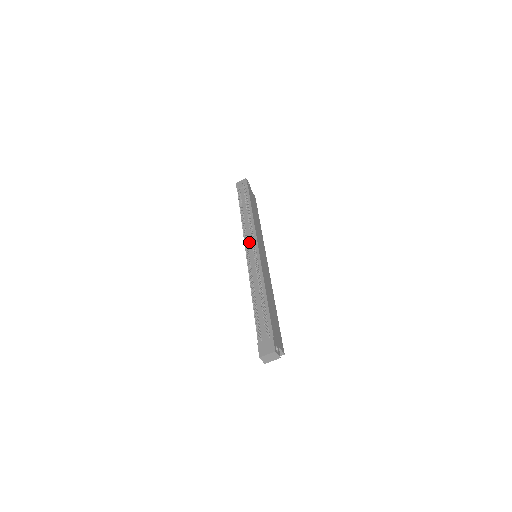
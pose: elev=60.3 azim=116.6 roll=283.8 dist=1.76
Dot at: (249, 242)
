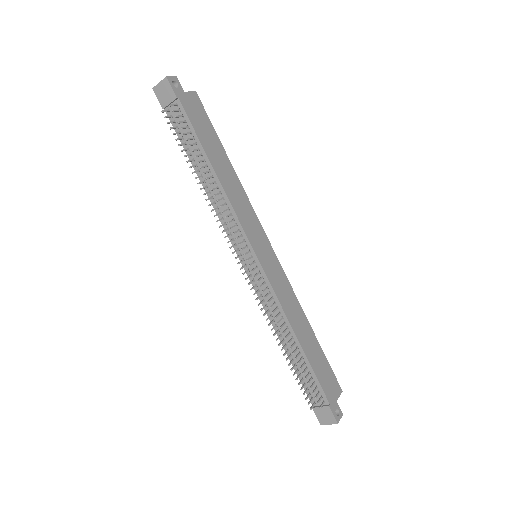
Dot at: occluded
